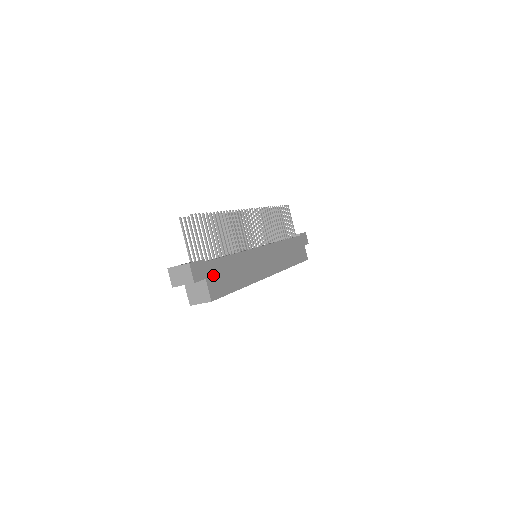
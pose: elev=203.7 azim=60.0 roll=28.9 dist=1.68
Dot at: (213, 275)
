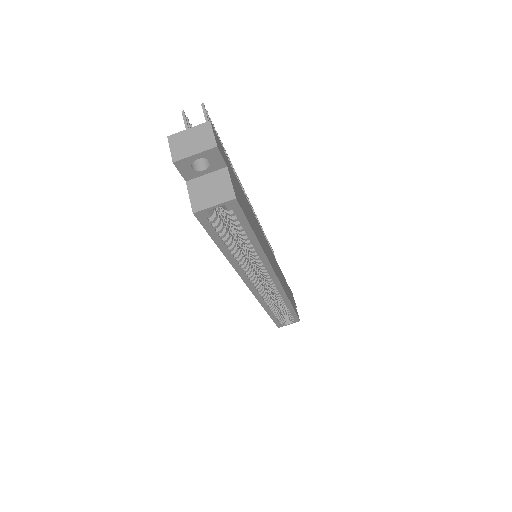
Dot at: (233, 178)
